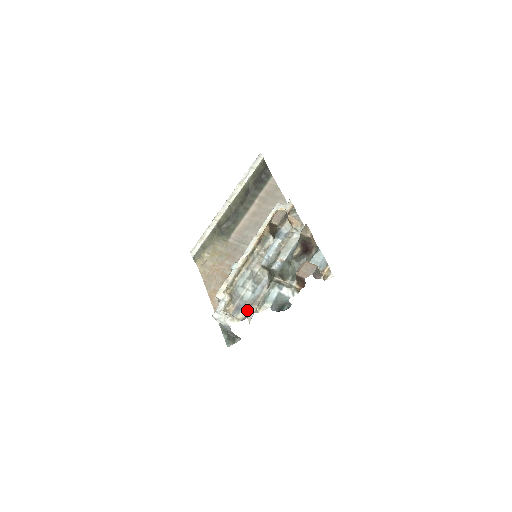
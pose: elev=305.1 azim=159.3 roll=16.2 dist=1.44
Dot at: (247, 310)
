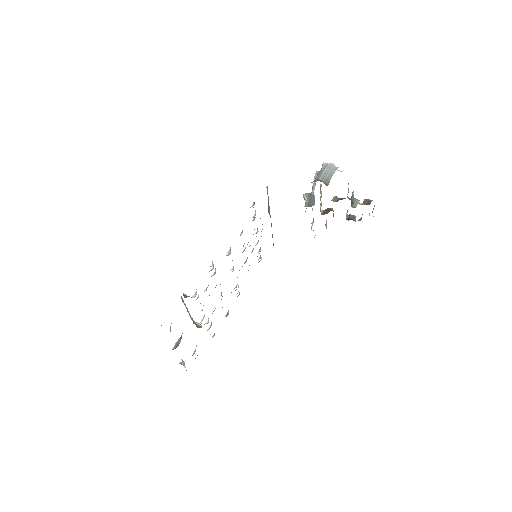
Dot at: occluded
